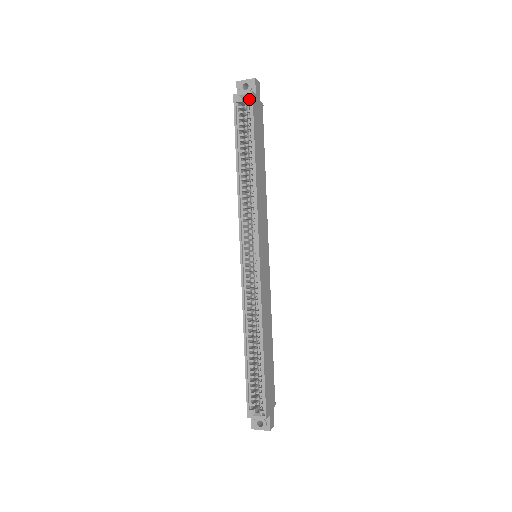
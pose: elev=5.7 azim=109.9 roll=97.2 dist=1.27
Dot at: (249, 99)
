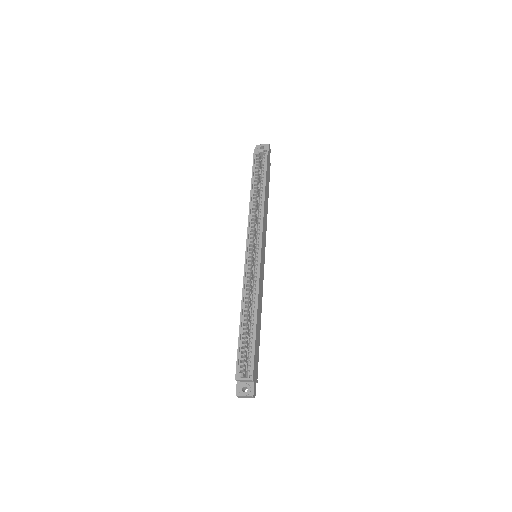
Dot at: (265, 153)
